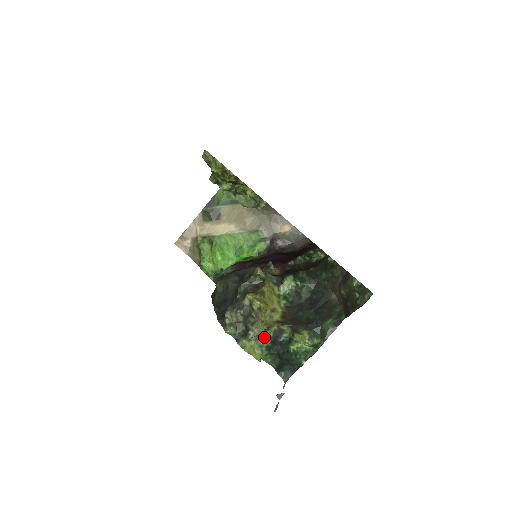
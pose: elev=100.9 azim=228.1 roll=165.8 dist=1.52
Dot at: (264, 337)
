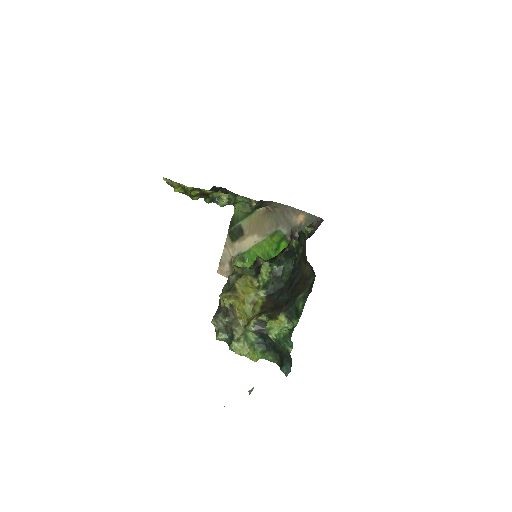
Dot at: (250, 334)
